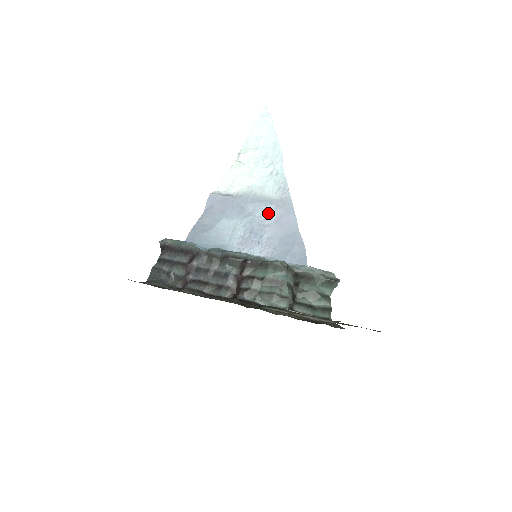
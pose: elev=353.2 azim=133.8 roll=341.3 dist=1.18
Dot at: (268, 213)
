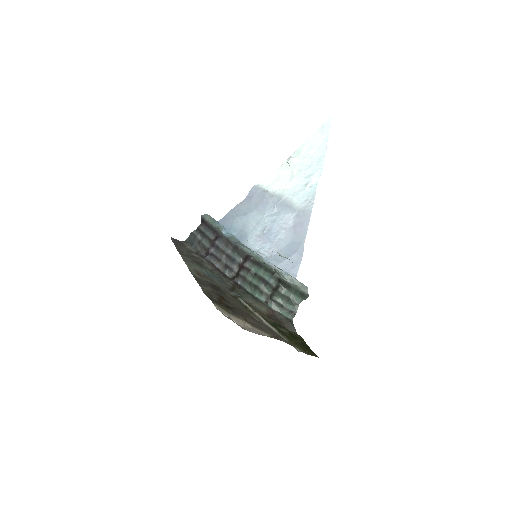
Dot at: (289, 218)
